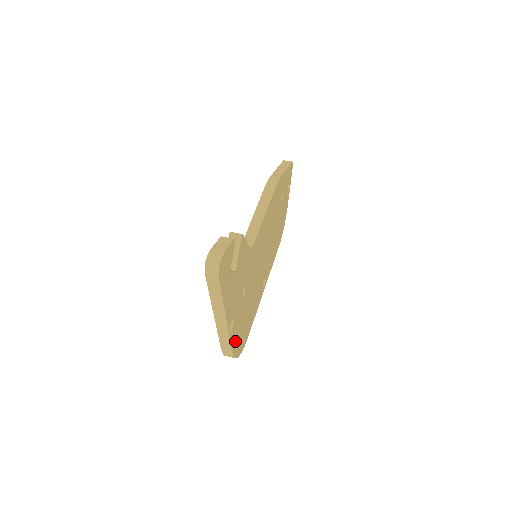
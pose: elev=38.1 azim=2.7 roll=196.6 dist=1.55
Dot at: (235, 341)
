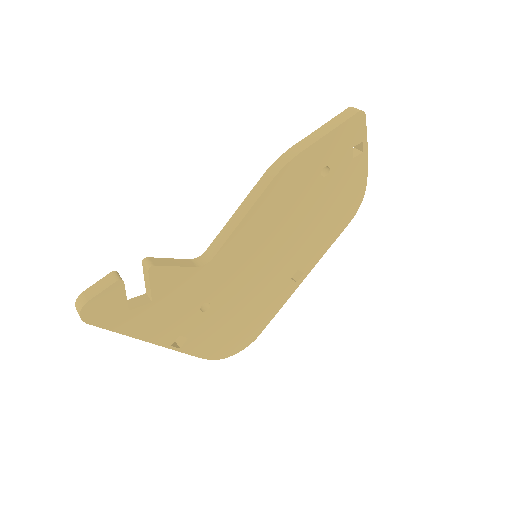
Dot at: (207, 348)
